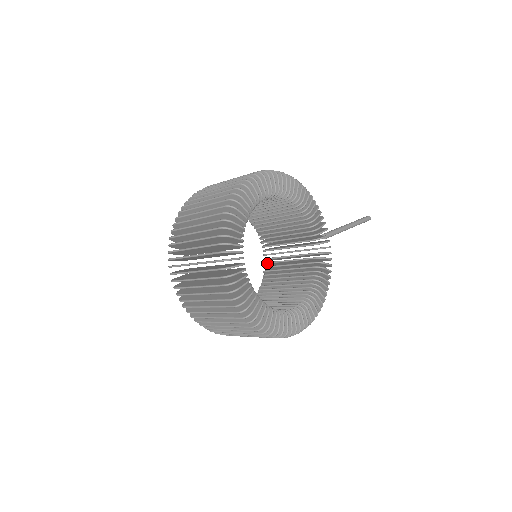
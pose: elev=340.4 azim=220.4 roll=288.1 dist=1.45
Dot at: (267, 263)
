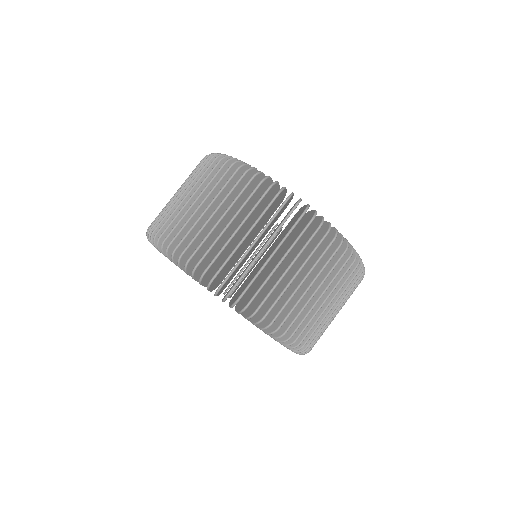
Dot at: occluded
